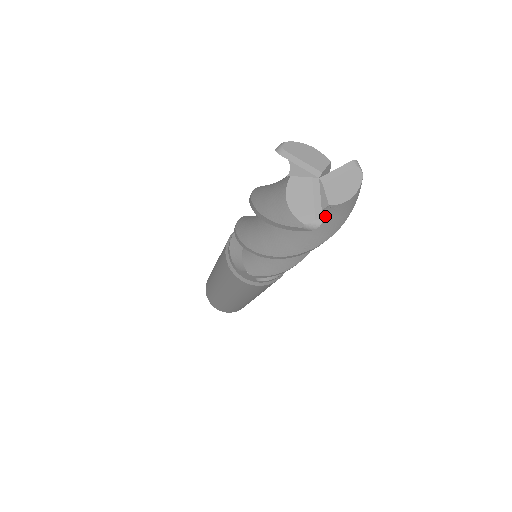
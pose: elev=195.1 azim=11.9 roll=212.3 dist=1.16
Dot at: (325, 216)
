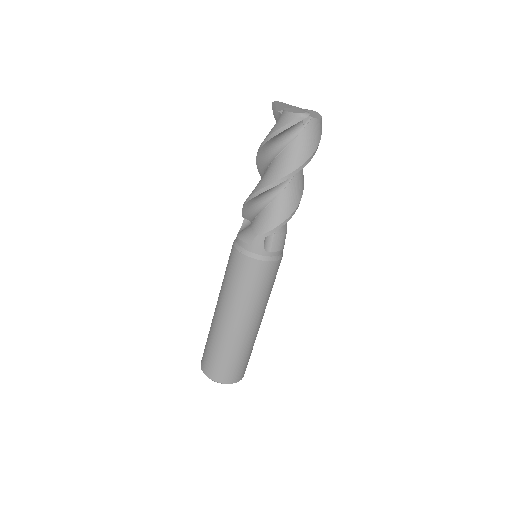
Dot at: (309, 128)
